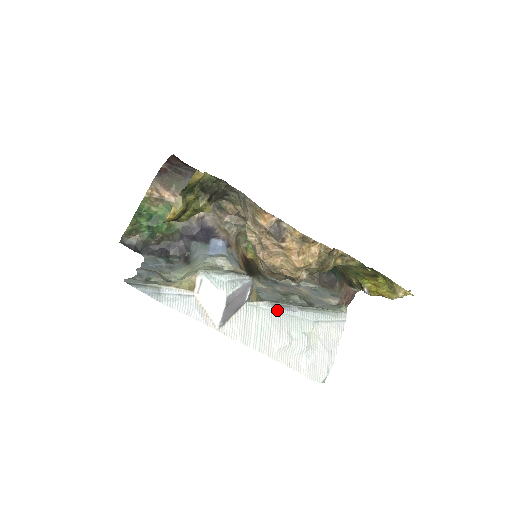
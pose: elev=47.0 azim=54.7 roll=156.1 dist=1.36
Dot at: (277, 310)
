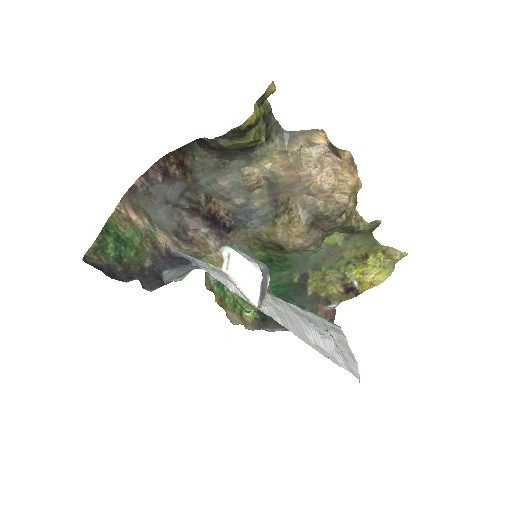
Dot at: (293, 306)
